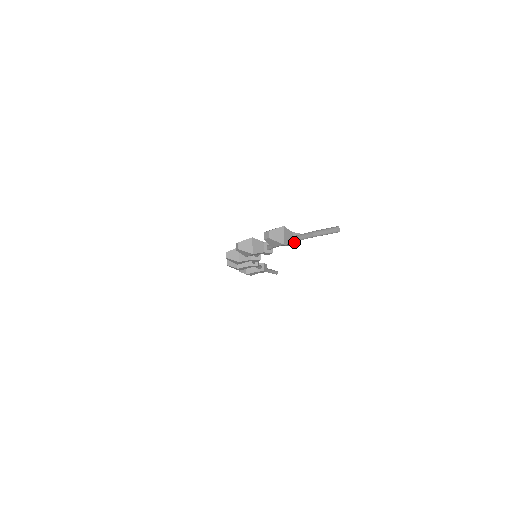
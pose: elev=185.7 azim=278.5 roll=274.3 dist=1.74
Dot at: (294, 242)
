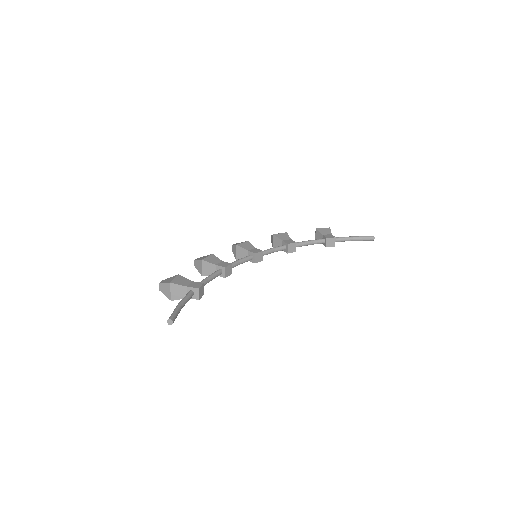
Dot at: occluded
